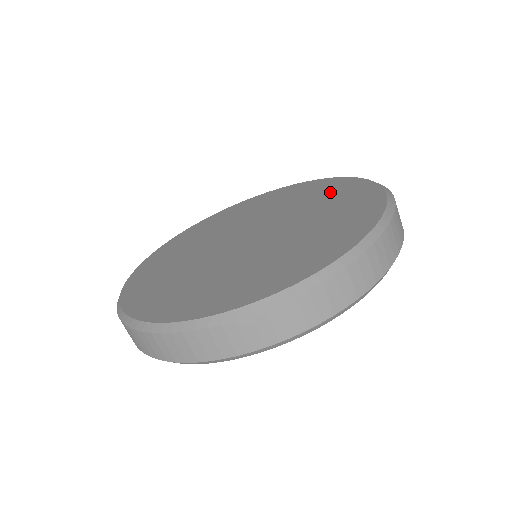
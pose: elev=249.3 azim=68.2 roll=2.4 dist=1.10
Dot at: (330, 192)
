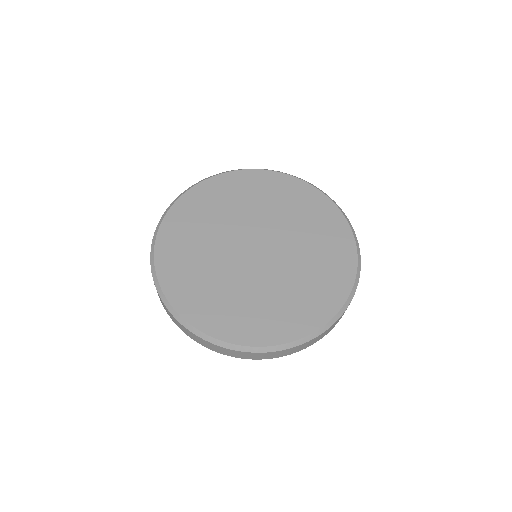
Dot at: (323, 226)
